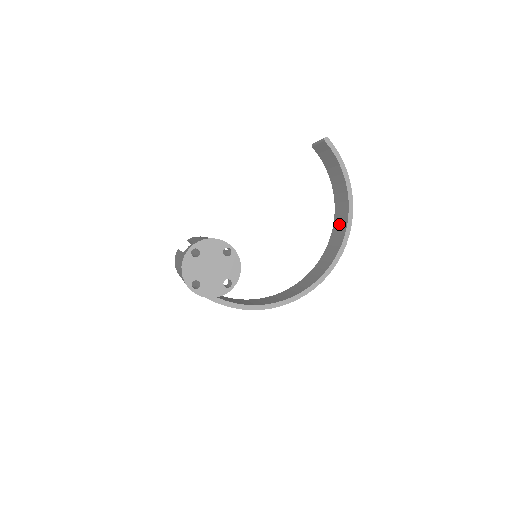
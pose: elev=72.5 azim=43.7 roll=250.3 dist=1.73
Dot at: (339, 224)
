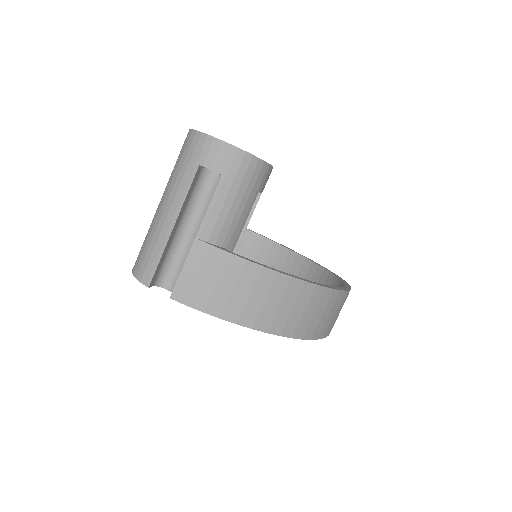
Dot at: occluded
